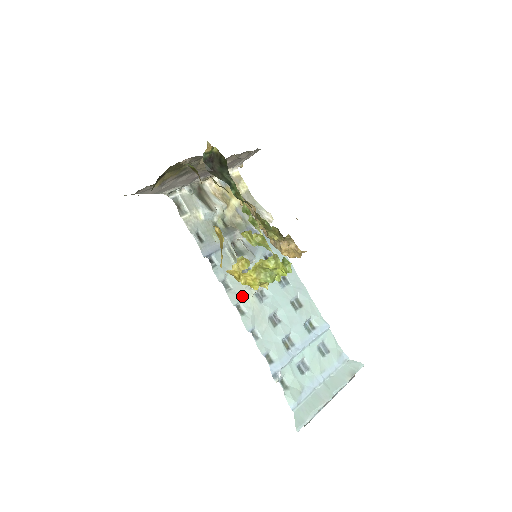
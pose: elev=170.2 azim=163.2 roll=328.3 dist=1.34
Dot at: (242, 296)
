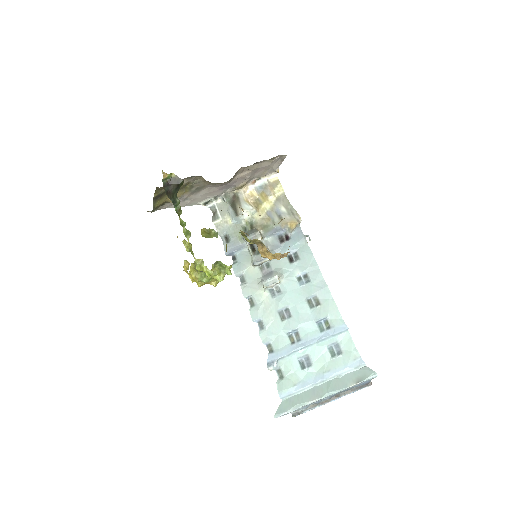
Dot at: (255, 290)
